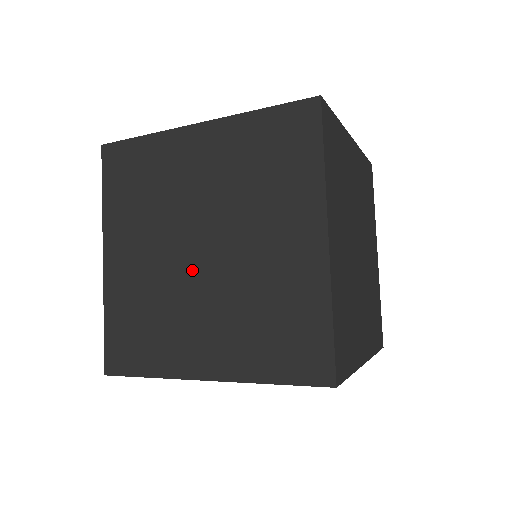
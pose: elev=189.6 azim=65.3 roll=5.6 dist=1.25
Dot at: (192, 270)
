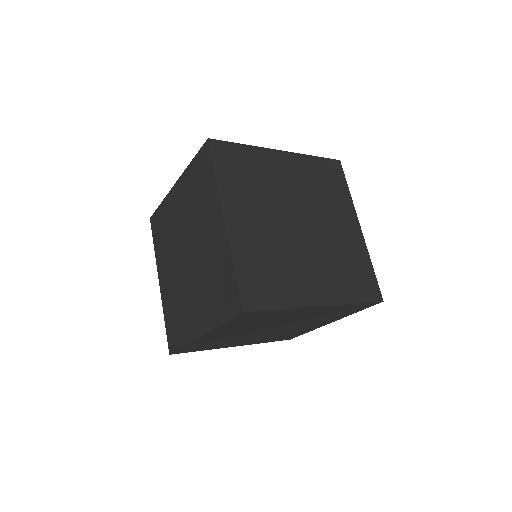
Dot at: (186, 271)
